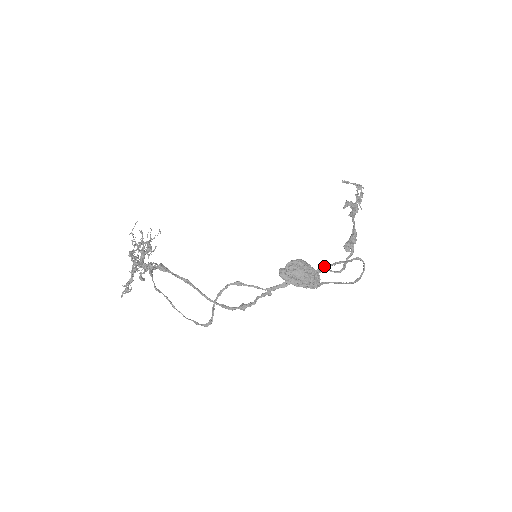
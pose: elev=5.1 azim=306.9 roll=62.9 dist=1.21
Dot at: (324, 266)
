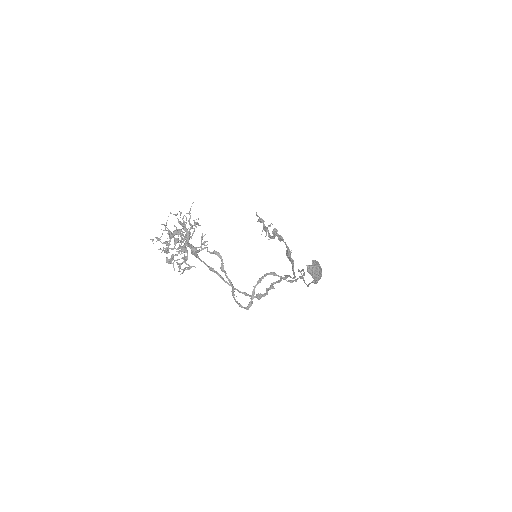
Dot at: (303, 270)
